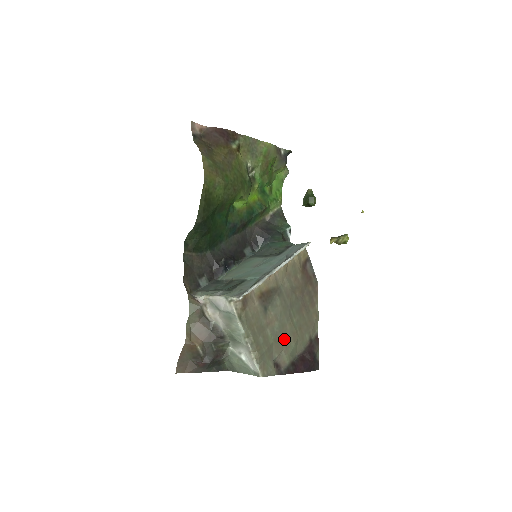
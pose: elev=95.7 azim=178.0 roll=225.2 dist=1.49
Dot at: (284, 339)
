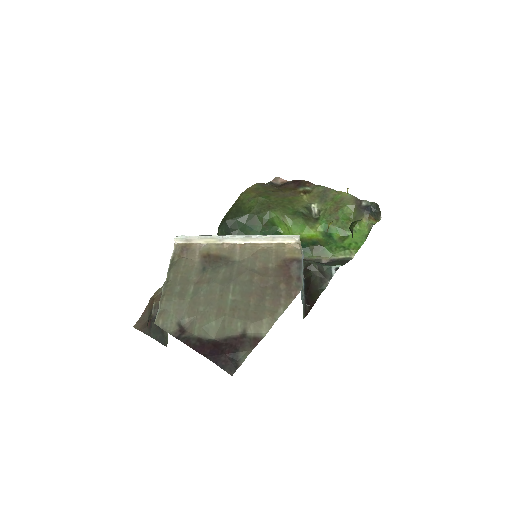
Dot at: (205, 306)
